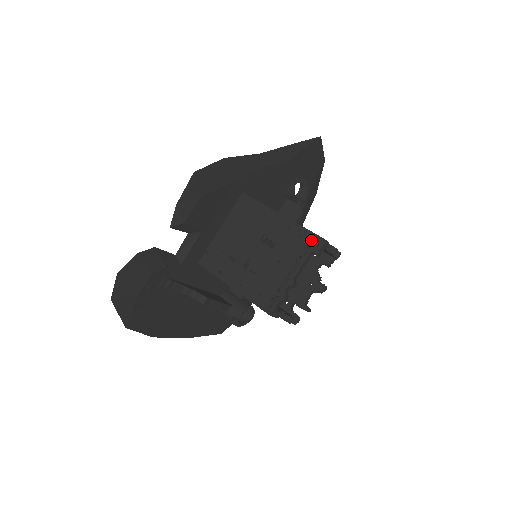
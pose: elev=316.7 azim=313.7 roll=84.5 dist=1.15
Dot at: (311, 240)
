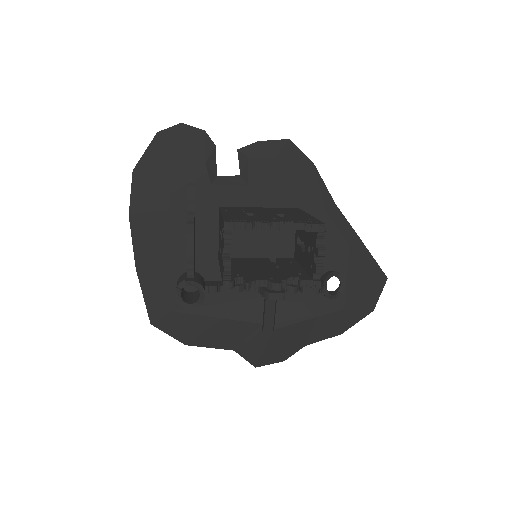
Dot at: (314, 221)
